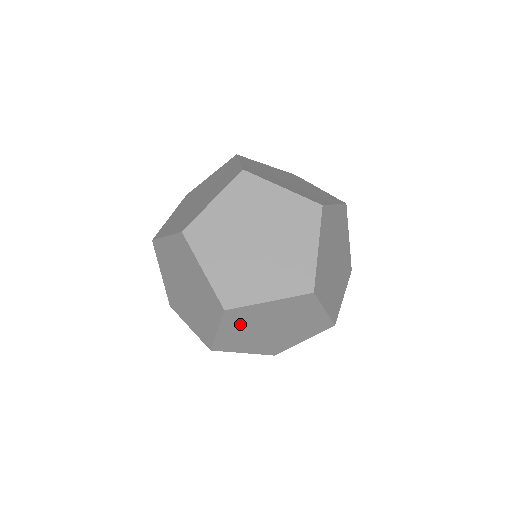
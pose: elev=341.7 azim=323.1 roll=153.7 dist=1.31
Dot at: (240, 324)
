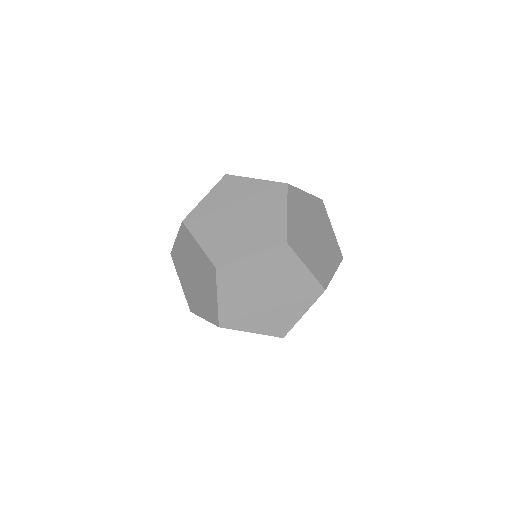
Dot at: occluded
